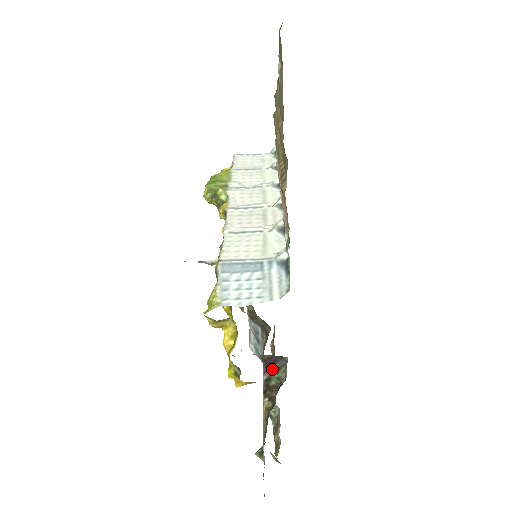
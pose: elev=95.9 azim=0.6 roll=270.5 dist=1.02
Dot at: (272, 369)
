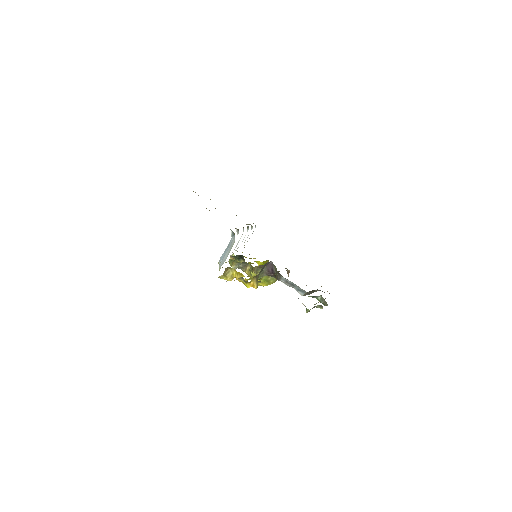
Dot at: occluded
